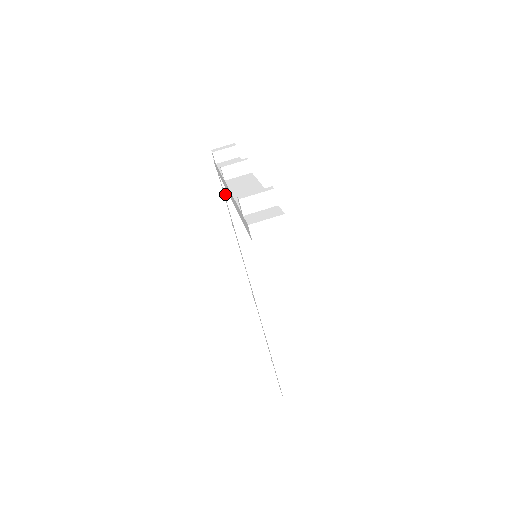
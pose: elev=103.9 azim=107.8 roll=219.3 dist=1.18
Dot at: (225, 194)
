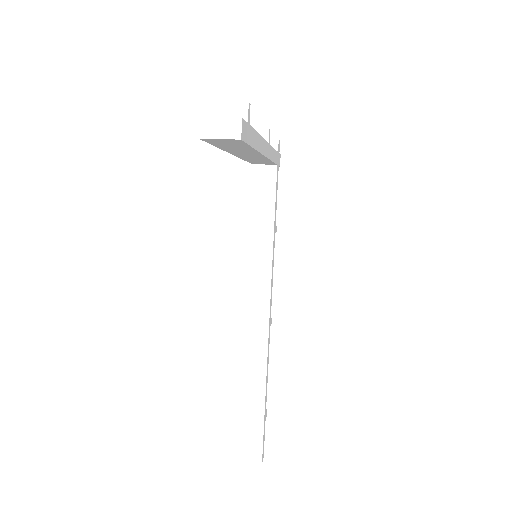
Dot at: (252, 186)
